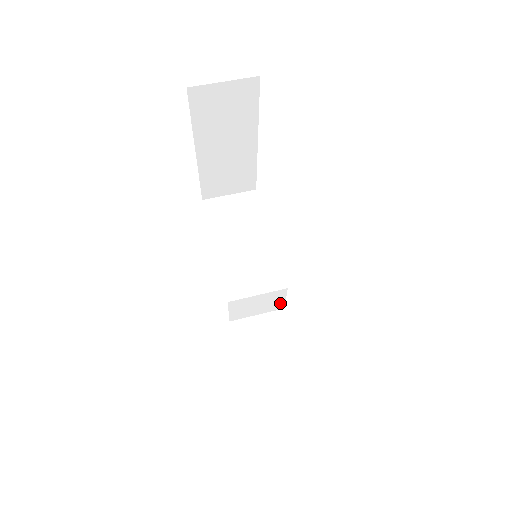
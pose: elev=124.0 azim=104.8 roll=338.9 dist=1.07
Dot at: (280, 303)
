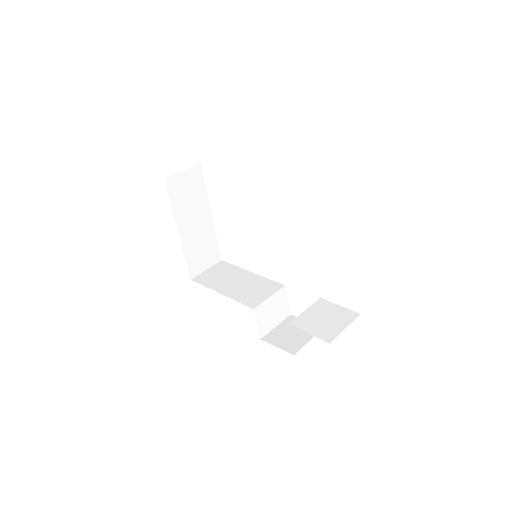
Dot at: (286, 308)
